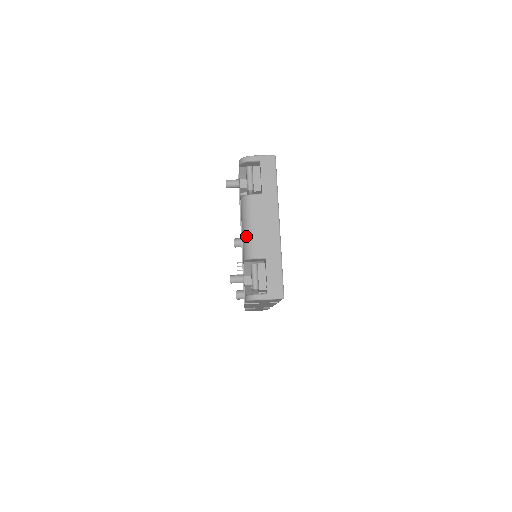
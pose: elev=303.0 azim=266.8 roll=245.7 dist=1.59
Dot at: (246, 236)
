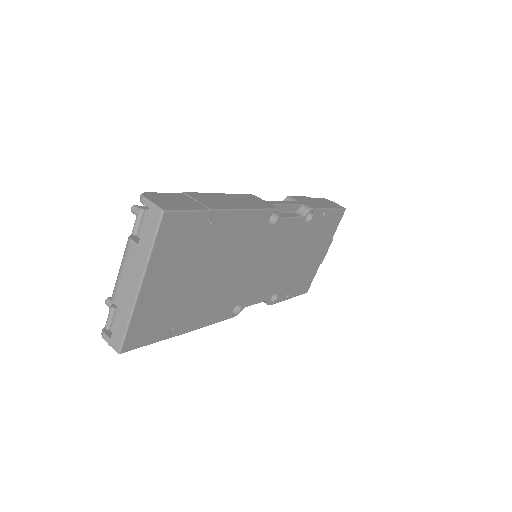
Dot at: (117, 276)
